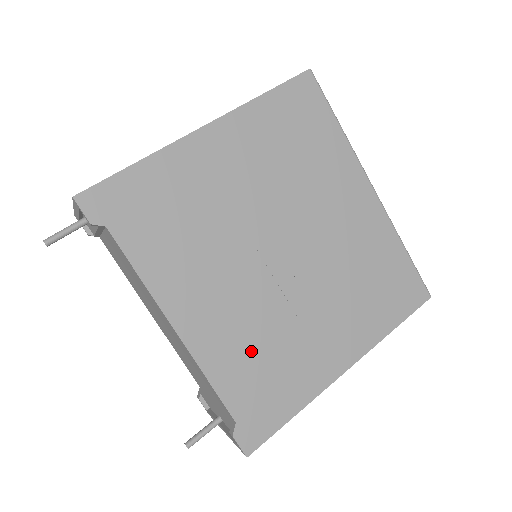
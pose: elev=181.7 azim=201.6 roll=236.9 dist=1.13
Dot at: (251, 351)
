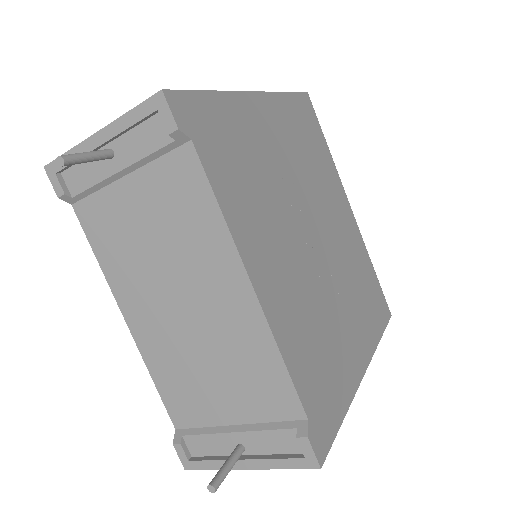
Dot at: (308, 332)
